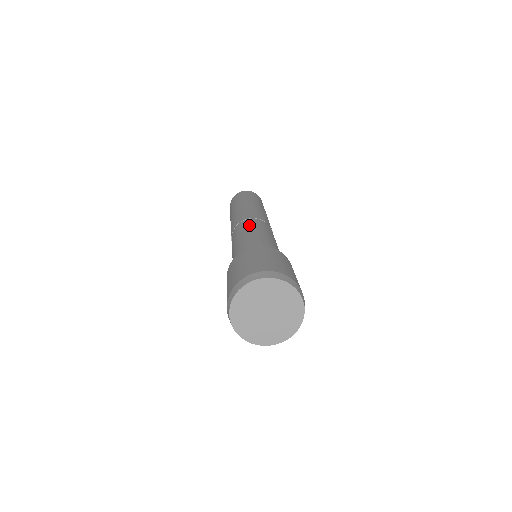
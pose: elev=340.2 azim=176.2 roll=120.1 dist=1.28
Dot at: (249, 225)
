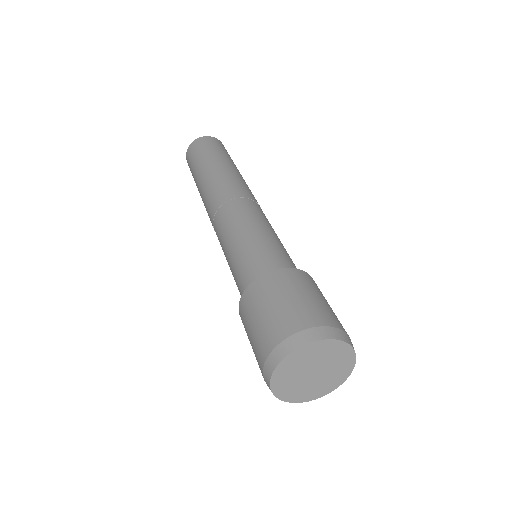
Dot at: (258, 213)
